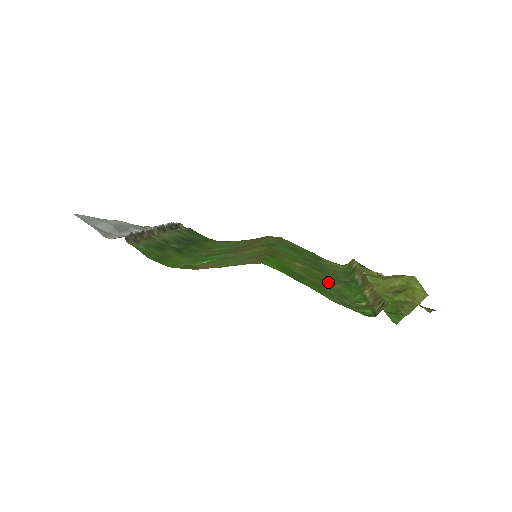
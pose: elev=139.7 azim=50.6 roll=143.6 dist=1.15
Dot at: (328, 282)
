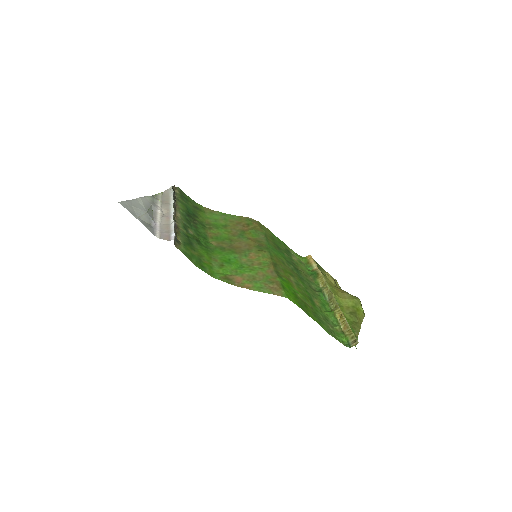
Dot at: (313, 300)
